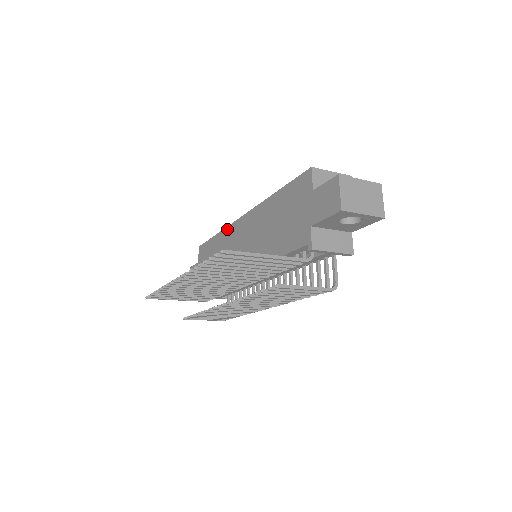
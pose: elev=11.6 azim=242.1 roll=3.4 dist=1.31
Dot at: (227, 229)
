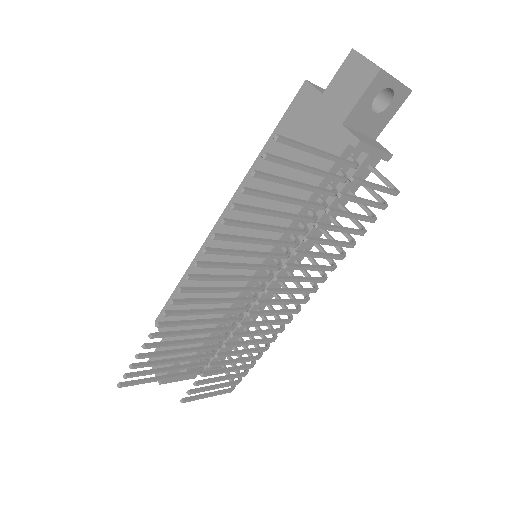
Dot at: (199, 255)
